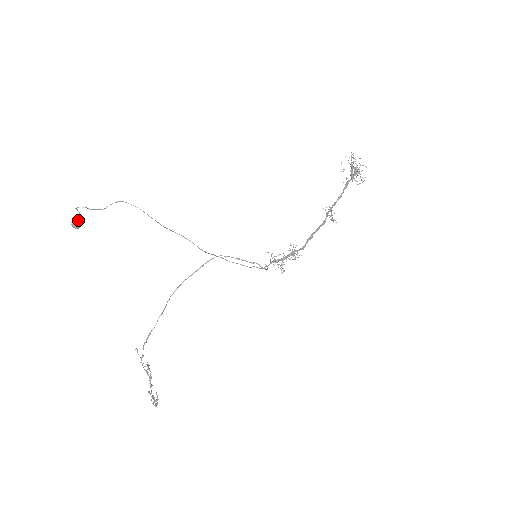
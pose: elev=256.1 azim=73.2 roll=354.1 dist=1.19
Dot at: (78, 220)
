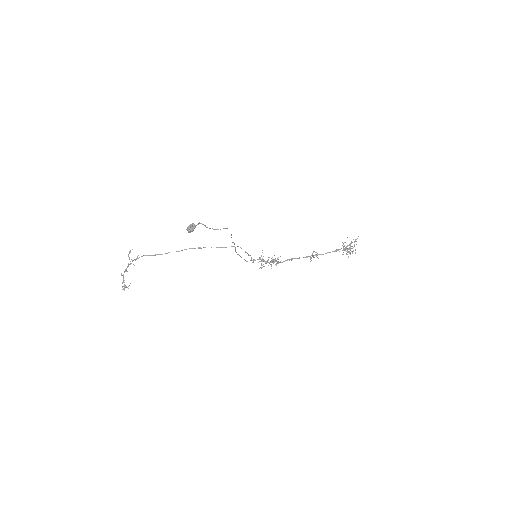
Dot at: occluded
